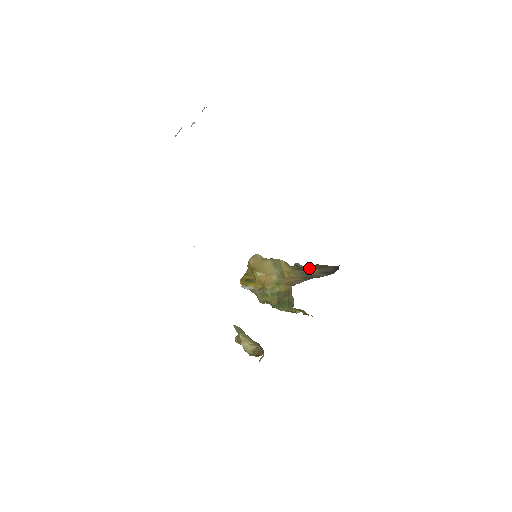
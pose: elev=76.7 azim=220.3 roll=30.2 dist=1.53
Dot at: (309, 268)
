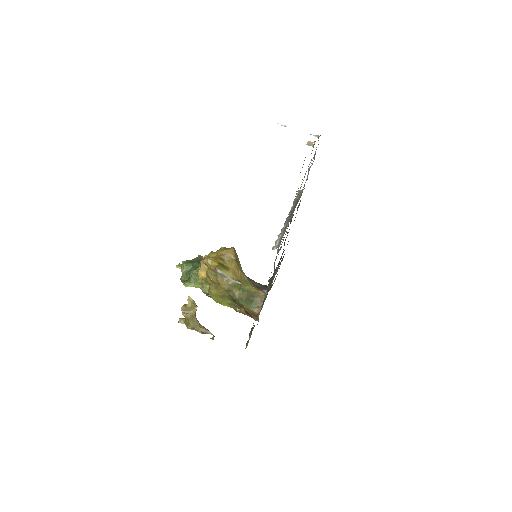
Dot at: occluded
